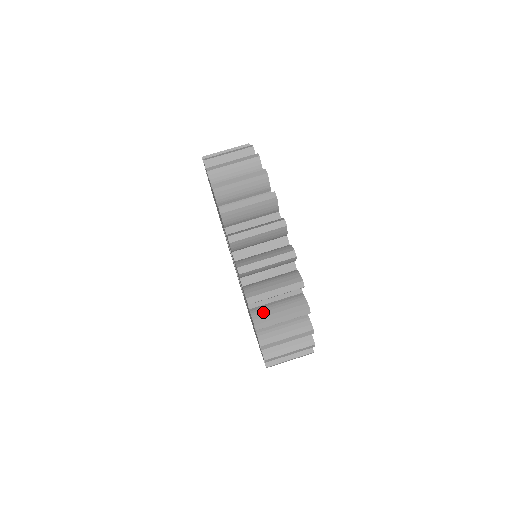
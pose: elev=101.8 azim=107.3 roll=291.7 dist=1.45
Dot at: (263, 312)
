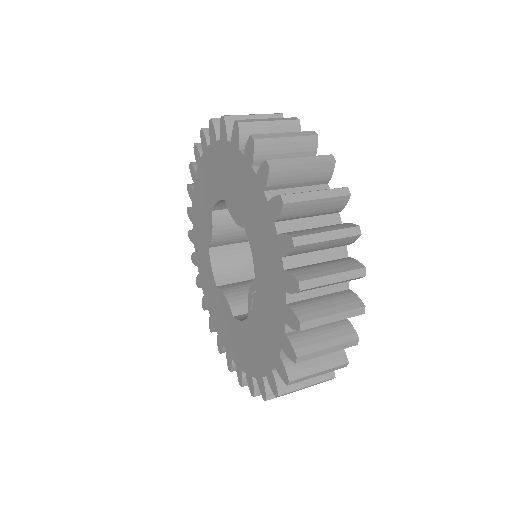
Dot at: occluded
